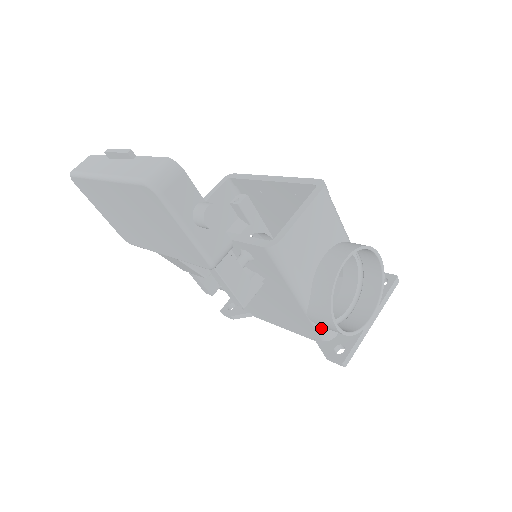
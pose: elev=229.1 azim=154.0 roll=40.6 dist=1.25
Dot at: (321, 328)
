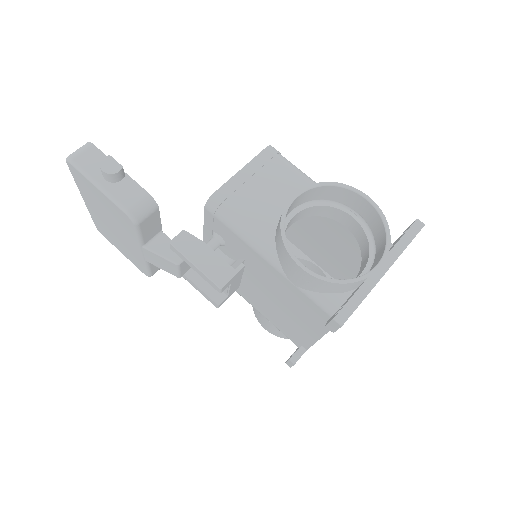
Dot at: (315, 294)
